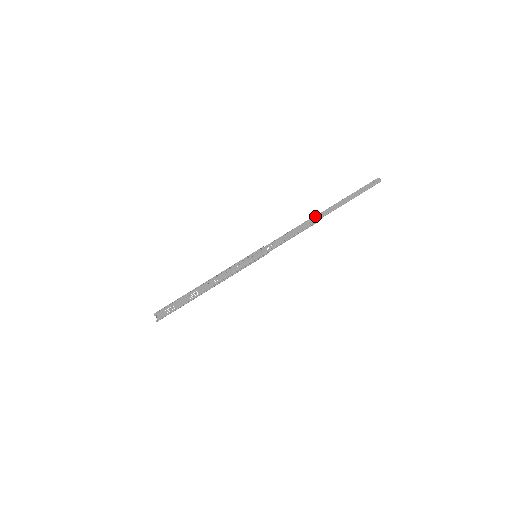
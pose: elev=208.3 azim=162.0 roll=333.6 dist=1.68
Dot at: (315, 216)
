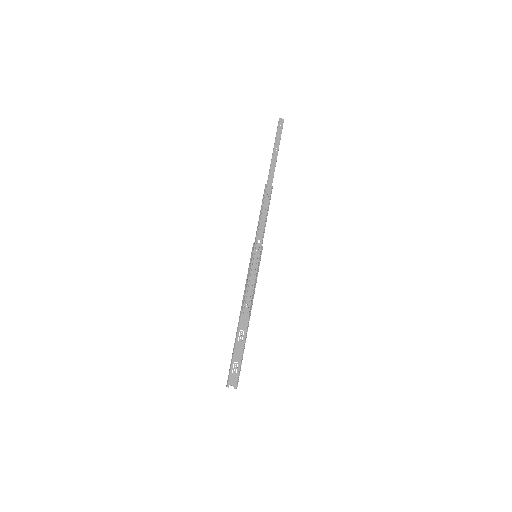
Dot at: (267, 185)
